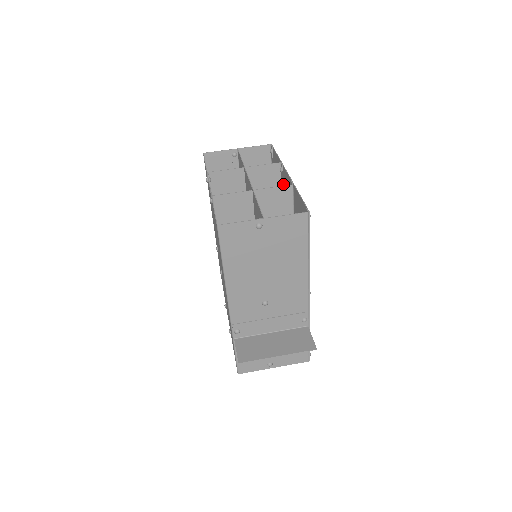
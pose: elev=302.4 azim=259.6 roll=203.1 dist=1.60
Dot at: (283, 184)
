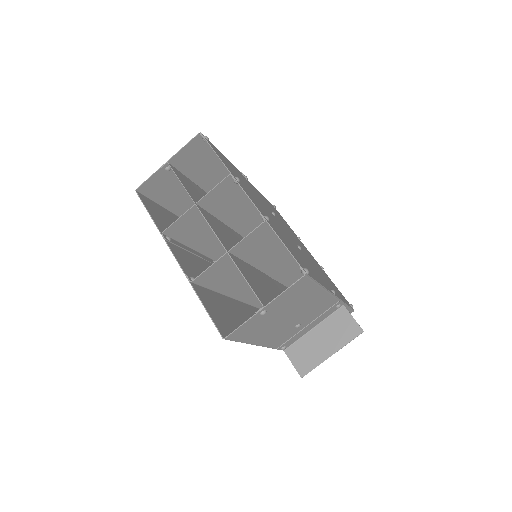
Dot at: occluded
